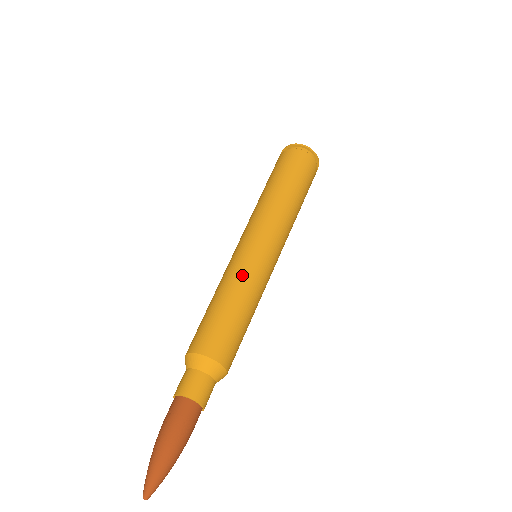
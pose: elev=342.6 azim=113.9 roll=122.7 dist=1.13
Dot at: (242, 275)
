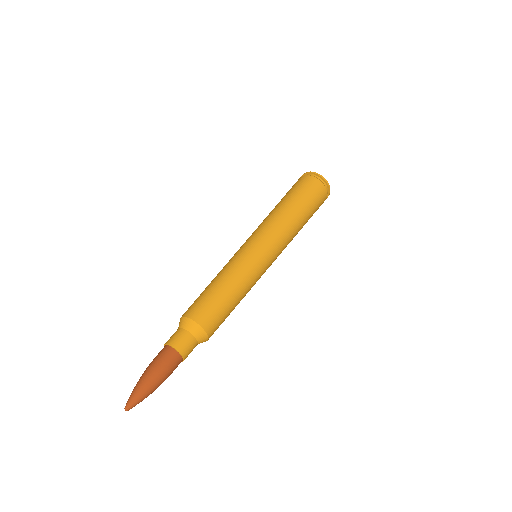
Dot at: (227, 265)
